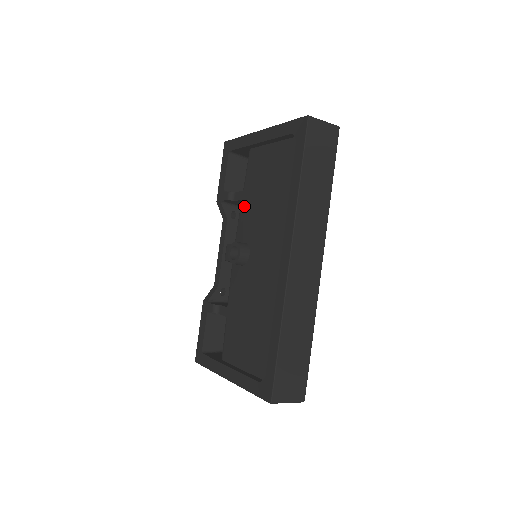
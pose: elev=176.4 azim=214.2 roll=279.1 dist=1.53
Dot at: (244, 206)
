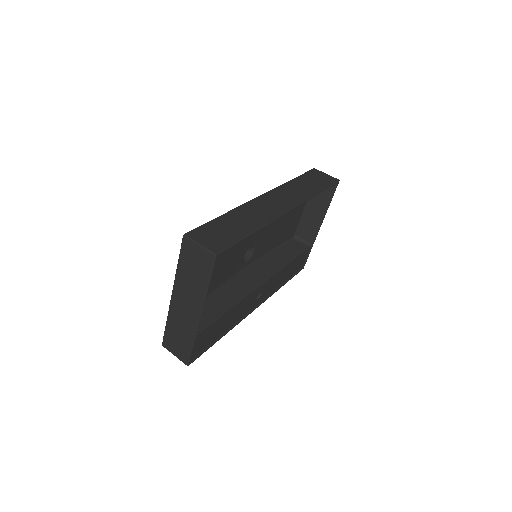
Dot at: occluded
